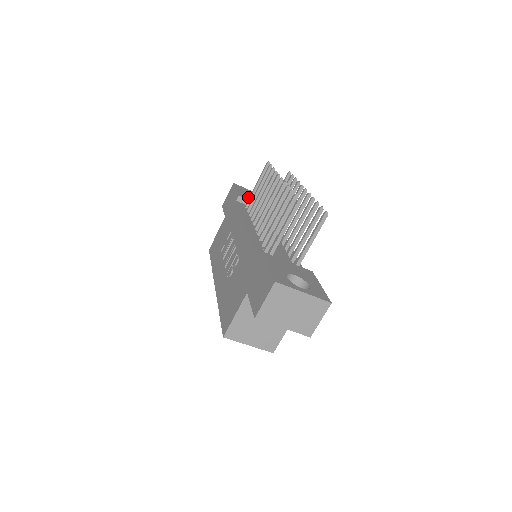
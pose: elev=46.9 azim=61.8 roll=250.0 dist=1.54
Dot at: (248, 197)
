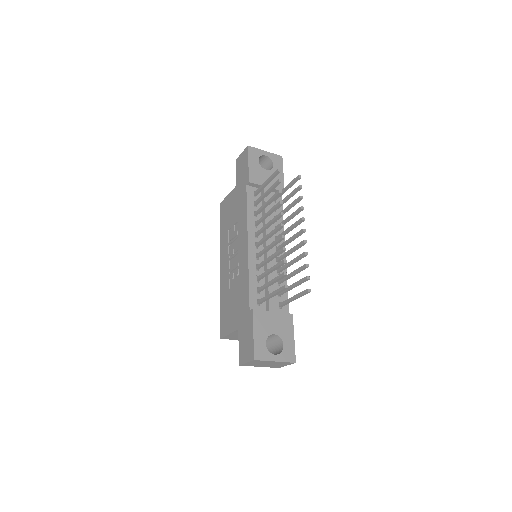
Dot at: (259, 177)
